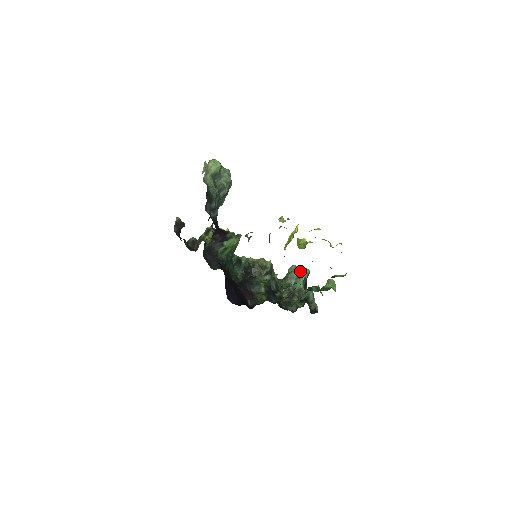
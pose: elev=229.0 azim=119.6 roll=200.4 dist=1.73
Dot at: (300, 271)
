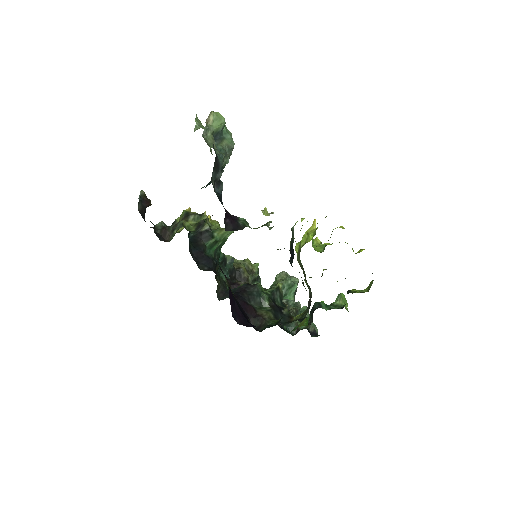
Dot at: occluded
